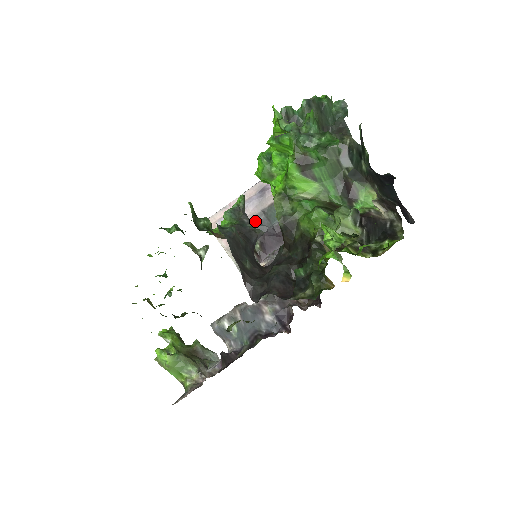
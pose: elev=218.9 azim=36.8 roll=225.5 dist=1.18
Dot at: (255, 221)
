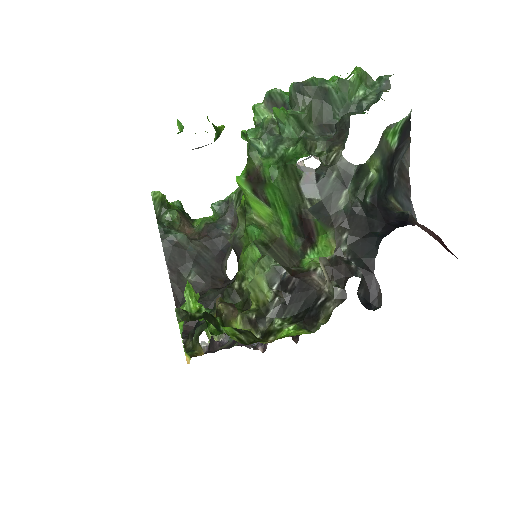
Dot at: occluded
